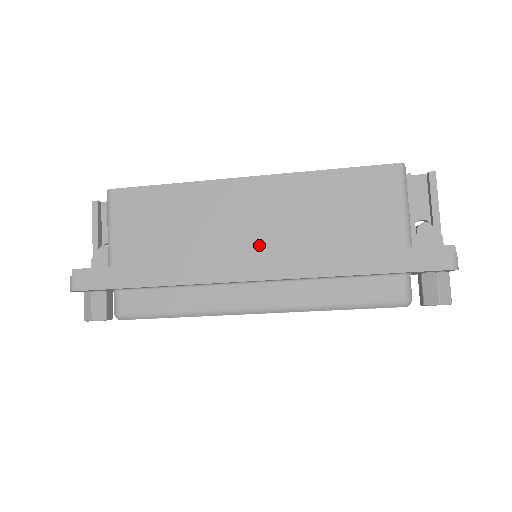
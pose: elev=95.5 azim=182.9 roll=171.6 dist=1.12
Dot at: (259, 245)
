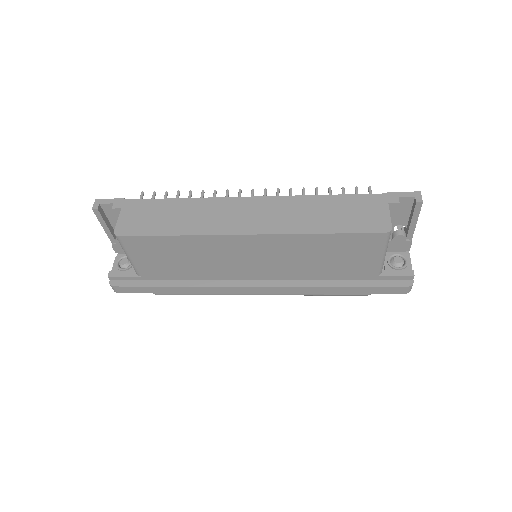
Dot at: (260, 271)
